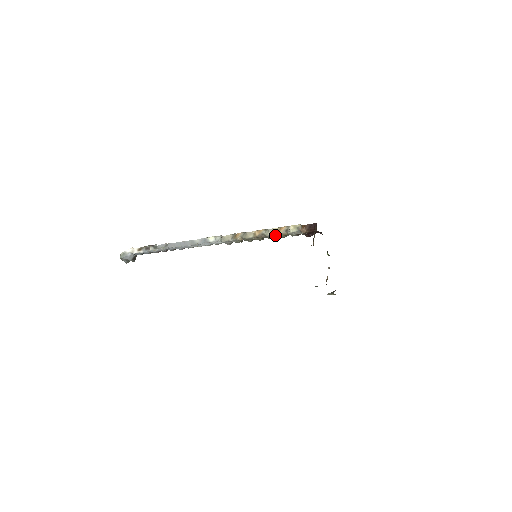
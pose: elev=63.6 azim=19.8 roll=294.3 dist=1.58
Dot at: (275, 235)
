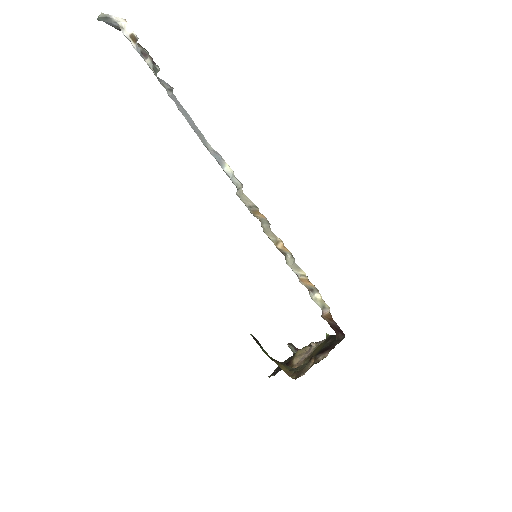
Dot at: (296, 274)
